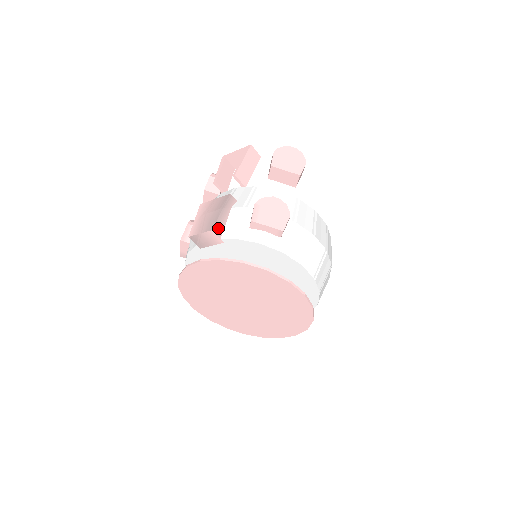
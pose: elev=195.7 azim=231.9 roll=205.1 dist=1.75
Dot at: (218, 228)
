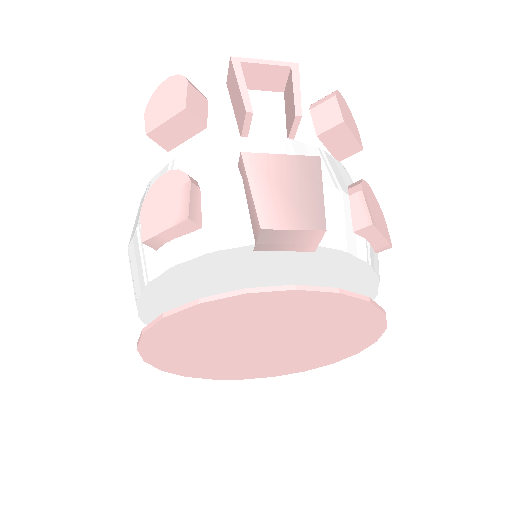
Dot at: occluded
